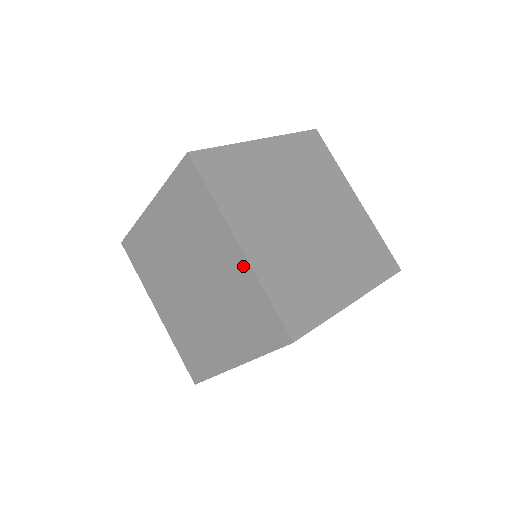
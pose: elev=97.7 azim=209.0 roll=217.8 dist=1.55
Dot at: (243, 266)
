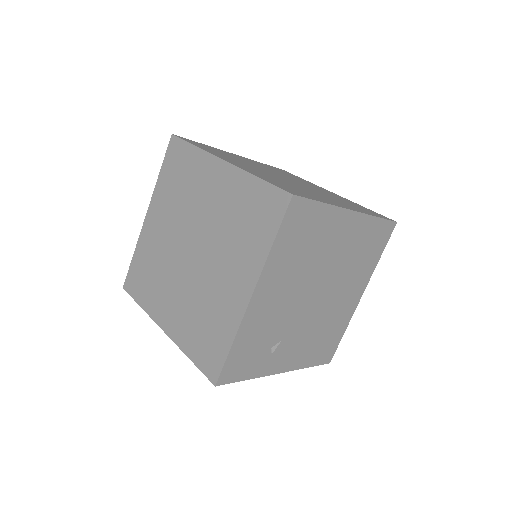
Dot at: (231, 174)
